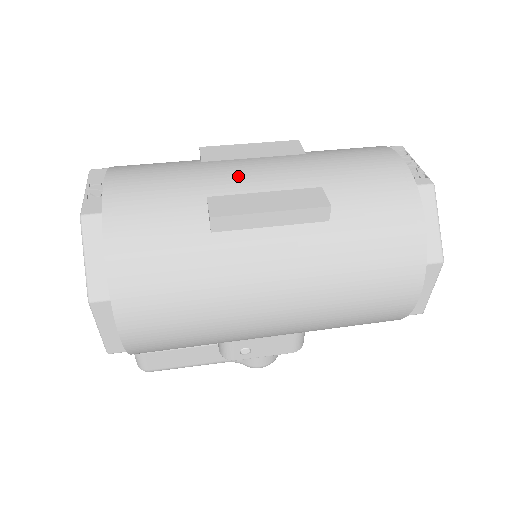
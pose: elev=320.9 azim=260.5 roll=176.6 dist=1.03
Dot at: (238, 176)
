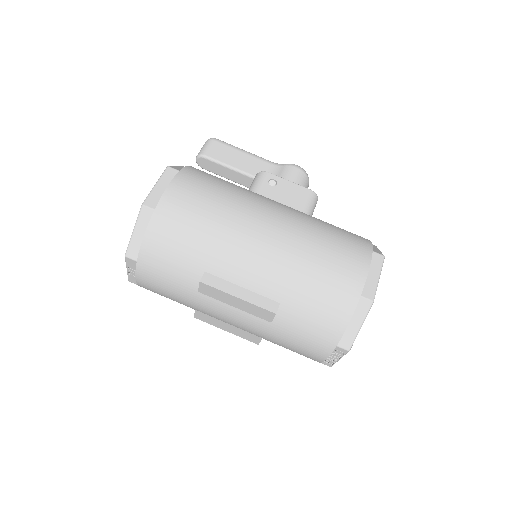
Dot at: (215, 315)
